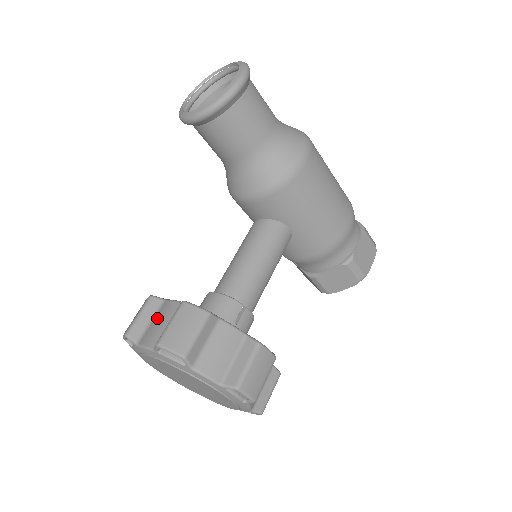
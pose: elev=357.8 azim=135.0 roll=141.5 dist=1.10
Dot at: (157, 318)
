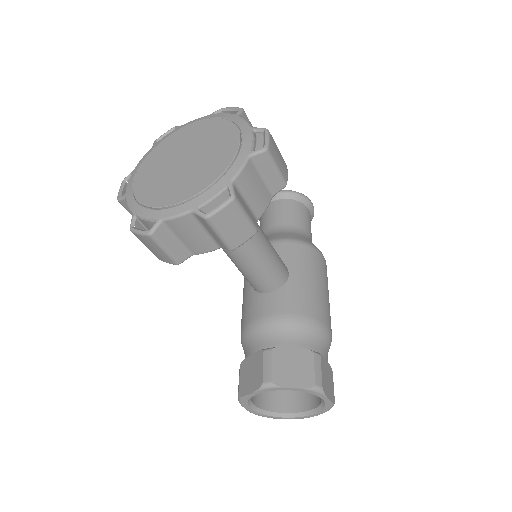
Dot at: occluded
